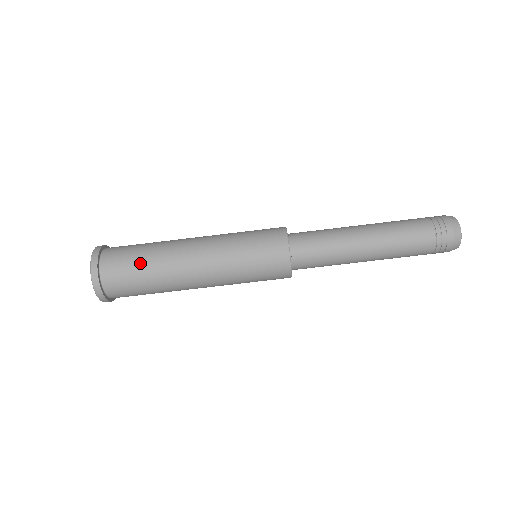
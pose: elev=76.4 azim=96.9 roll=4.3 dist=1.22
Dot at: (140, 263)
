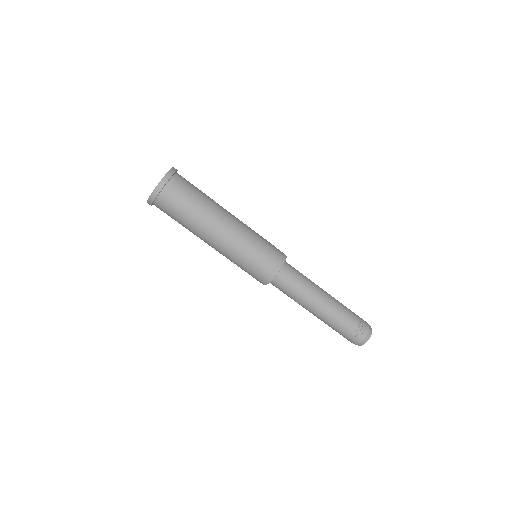
Dot at: (199, 195)
